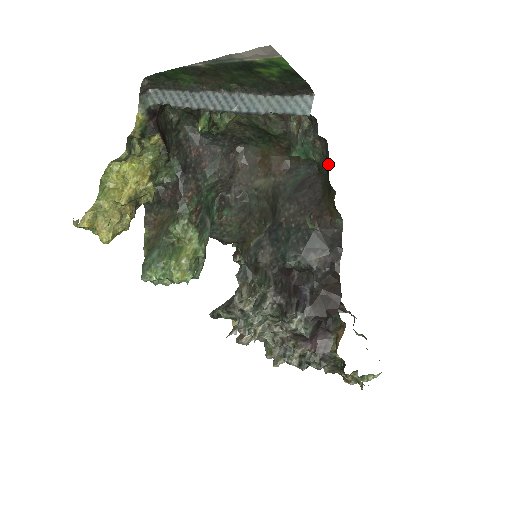
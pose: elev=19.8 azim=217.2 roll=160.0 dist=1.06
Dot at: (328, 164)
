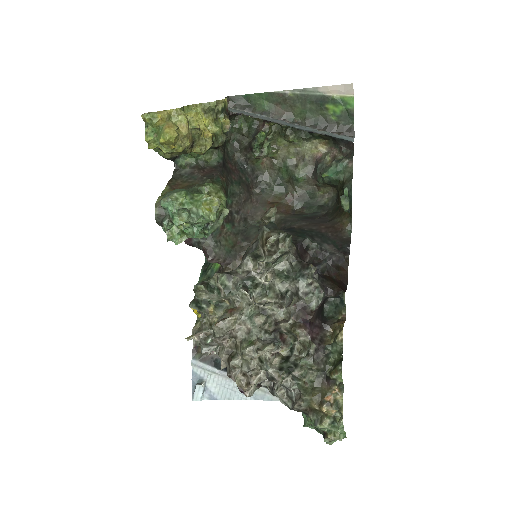
Dot at: (336, 205)
